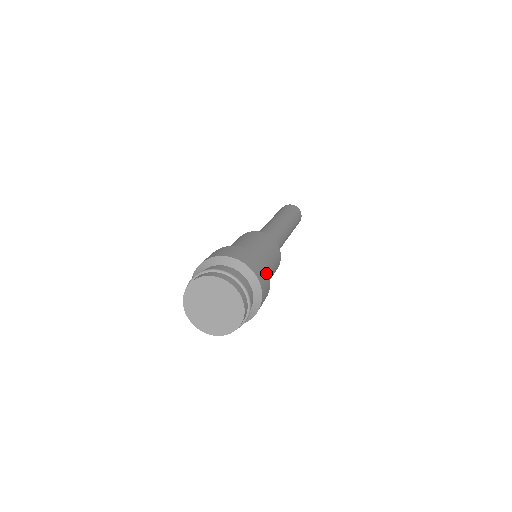
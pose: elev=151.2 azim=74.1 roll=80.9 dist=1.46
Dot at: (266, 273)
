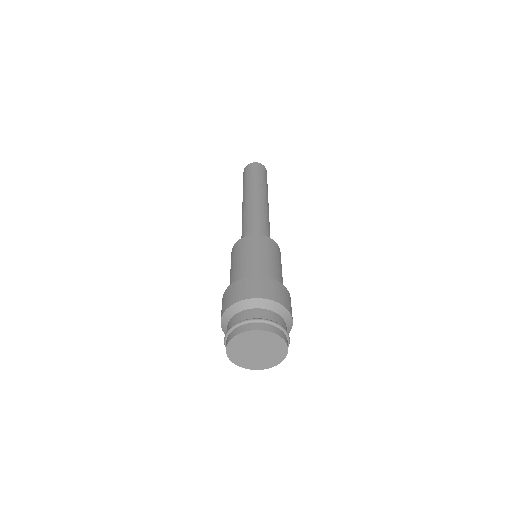
Dot at: (288, 295)
